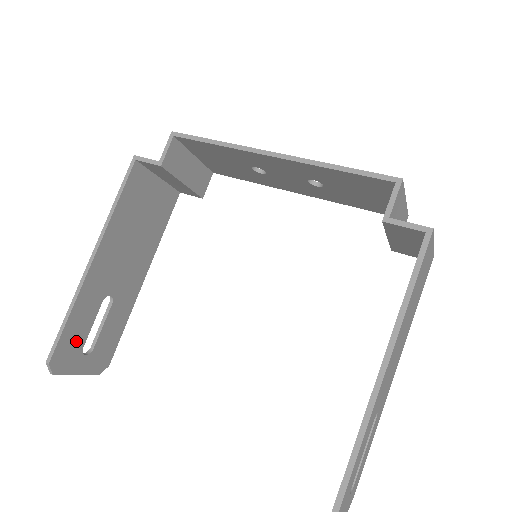
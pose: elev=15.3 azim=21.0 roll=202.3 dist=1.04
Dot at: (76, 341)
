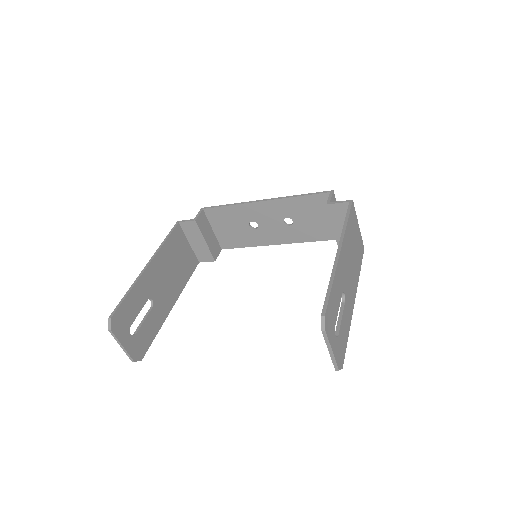
Dot at: (128, 316)
